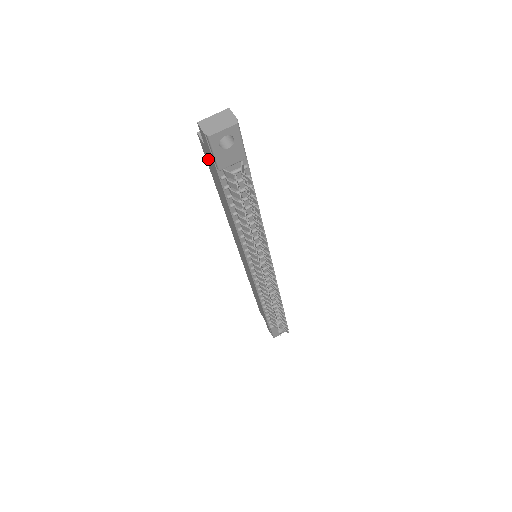
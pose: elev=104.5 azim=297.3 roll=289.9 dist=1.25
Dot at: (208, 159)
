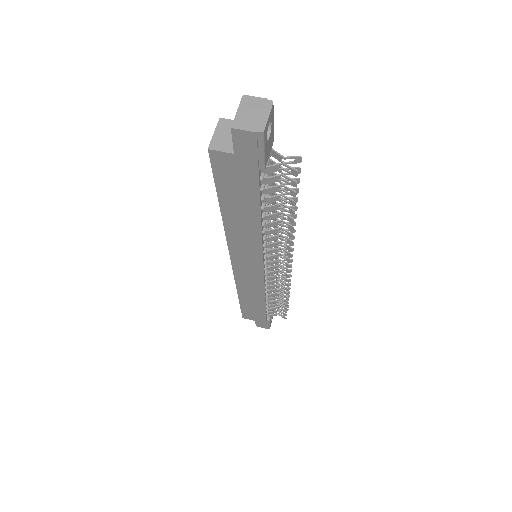
Dot at: (228, 172)
